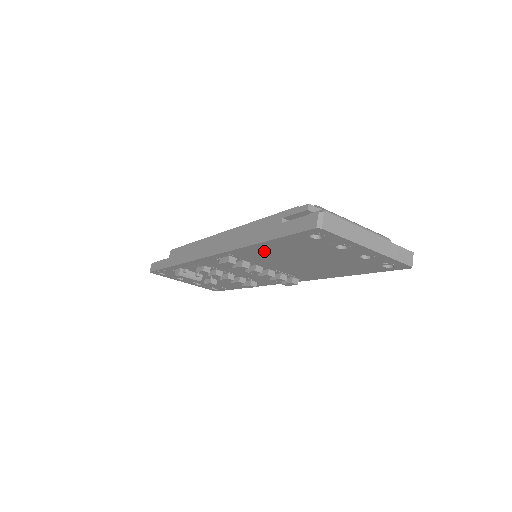
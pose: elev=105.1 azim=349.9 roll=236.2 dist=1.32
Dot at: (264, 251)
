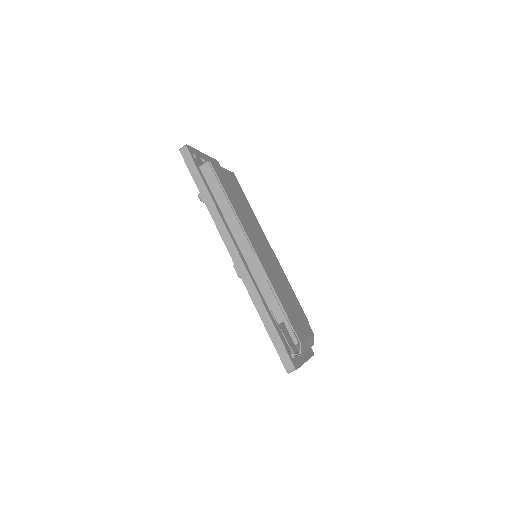
Dot at: occluded
